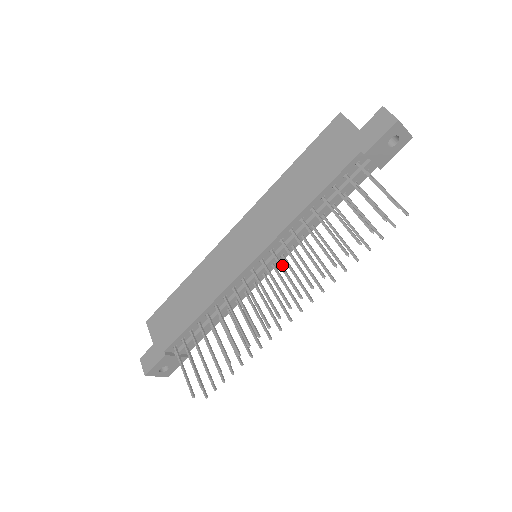
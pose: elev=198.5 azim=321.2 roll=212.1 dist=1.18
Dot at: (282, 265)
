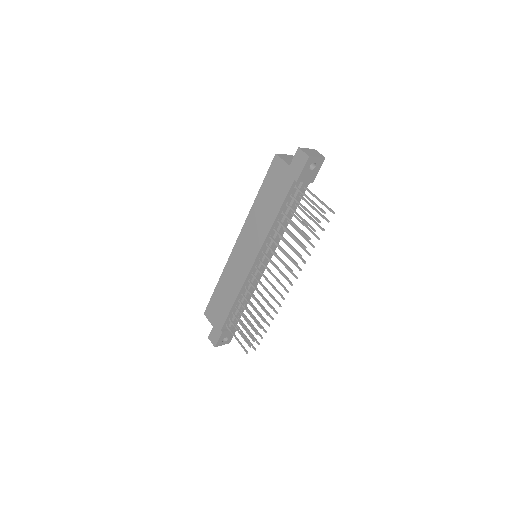
Dot at: (272, 261)
